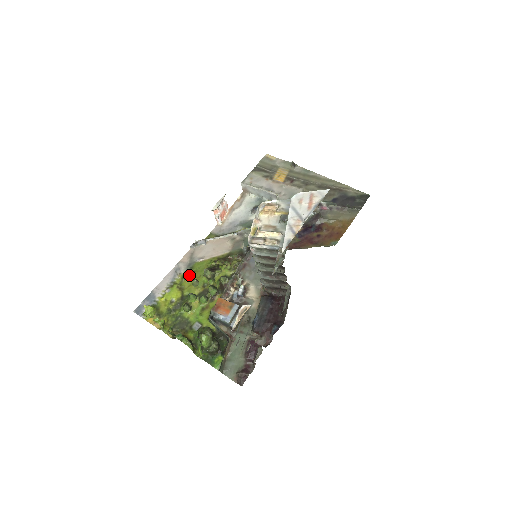
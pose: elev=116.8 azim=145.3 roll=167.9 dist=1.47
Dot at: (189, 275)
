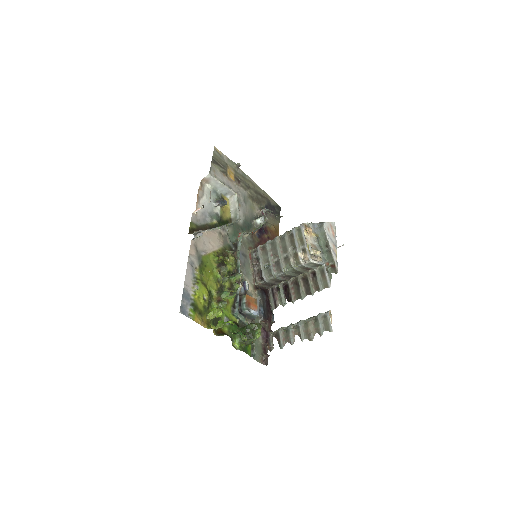
Dot at: (204, 270)
